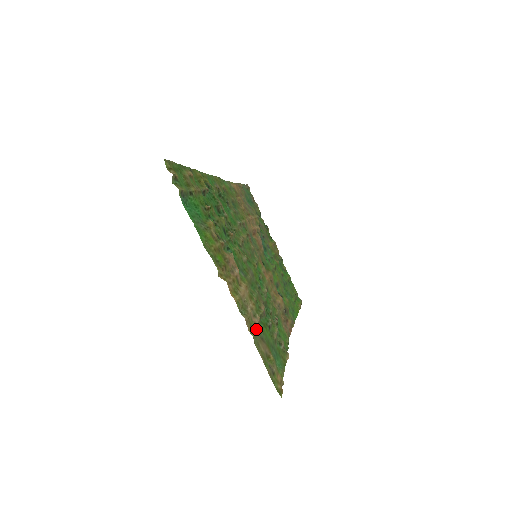
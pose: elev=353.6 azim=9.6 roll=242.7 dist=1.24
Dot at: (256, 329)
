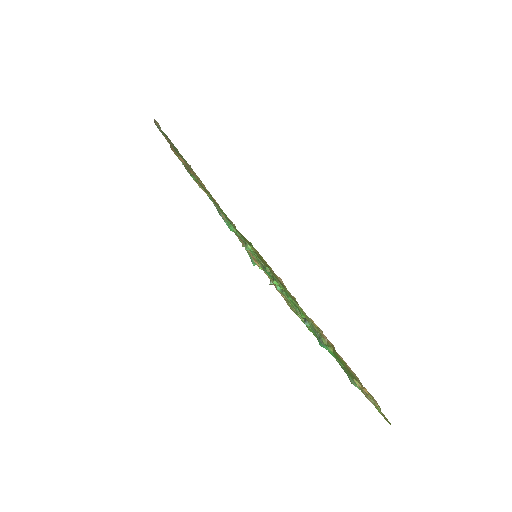
Dot at: occluded
